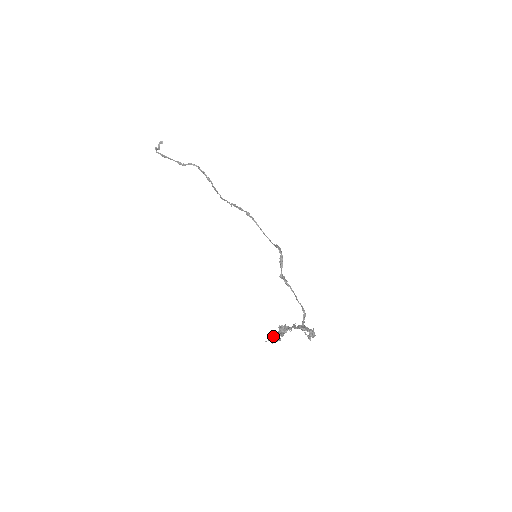
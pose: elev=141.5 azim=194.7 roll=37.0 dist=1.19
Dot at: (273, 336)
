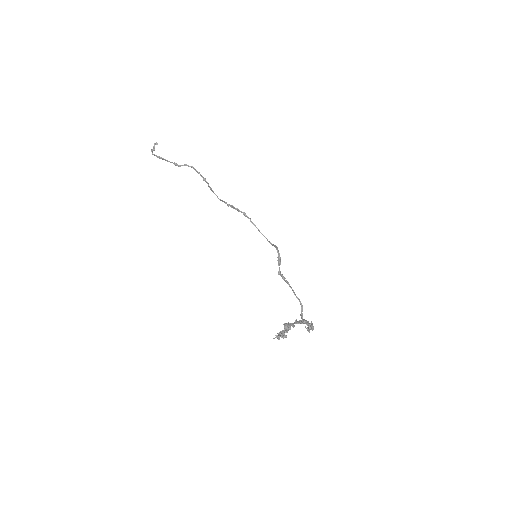
Dot at: (280, 334)
